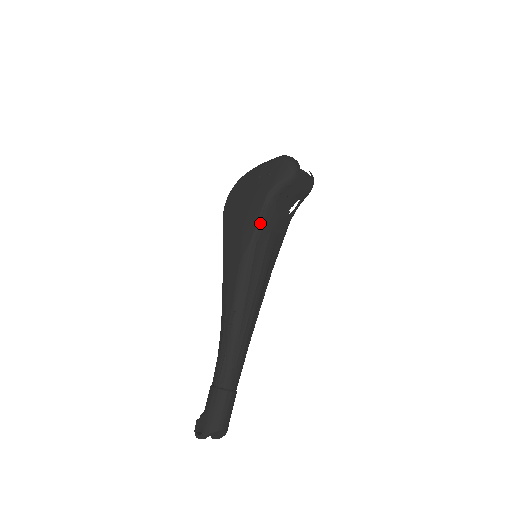
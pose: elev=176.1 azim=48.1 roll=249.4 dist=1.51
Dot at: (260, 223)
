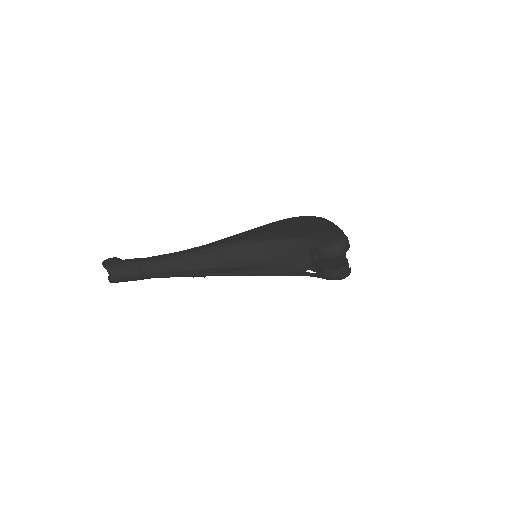
Dot at: (277, 242)
